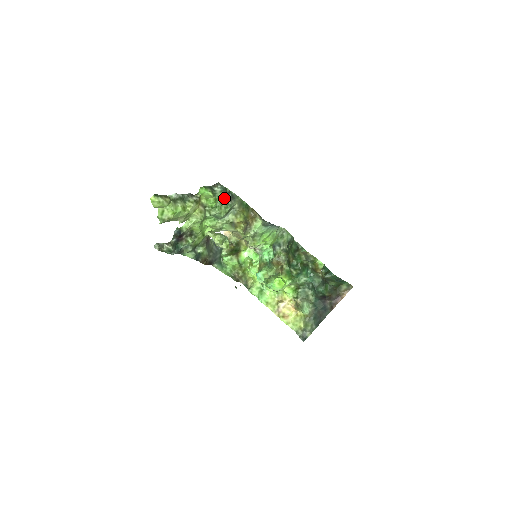
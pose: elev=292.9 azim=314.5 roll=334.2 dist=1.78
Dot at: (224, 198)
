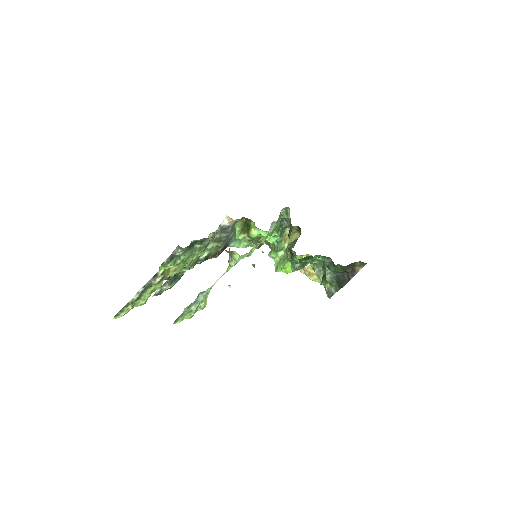
Dot at: (192, 250)
